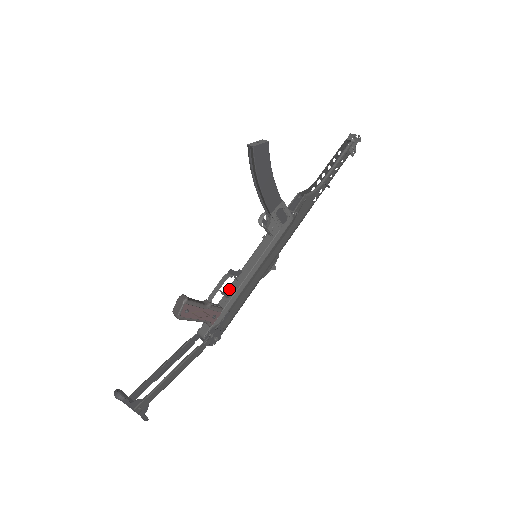
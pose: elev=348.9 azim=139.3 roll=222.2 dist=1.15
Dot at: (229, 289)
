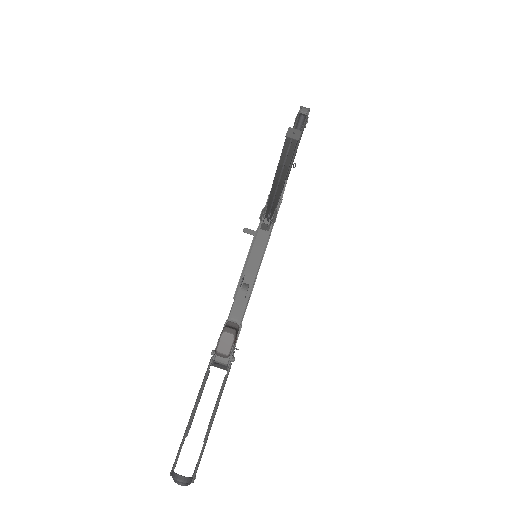
Dot at: (236, 300)
